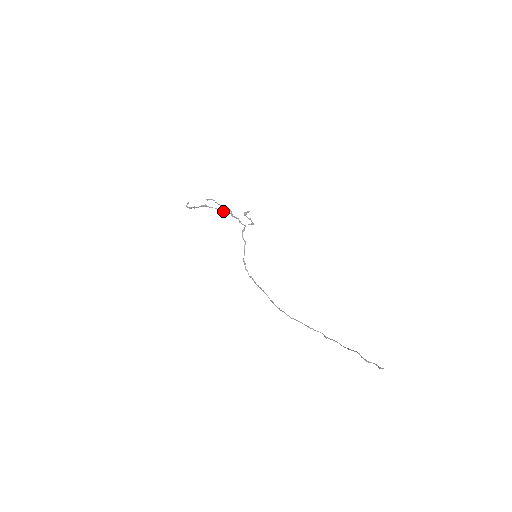
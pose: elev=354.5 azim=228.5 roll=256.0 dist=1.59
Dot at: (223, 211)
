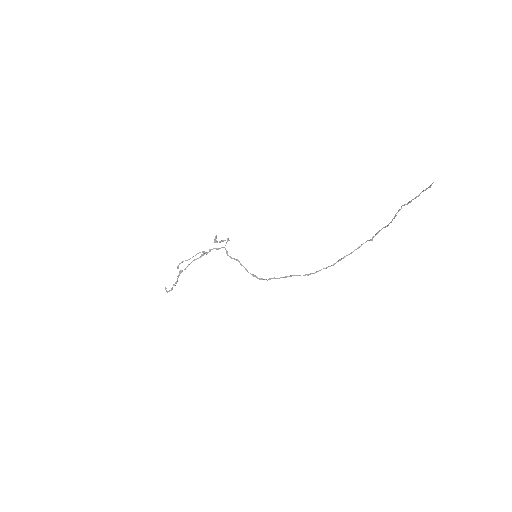
Dot at: occluded
